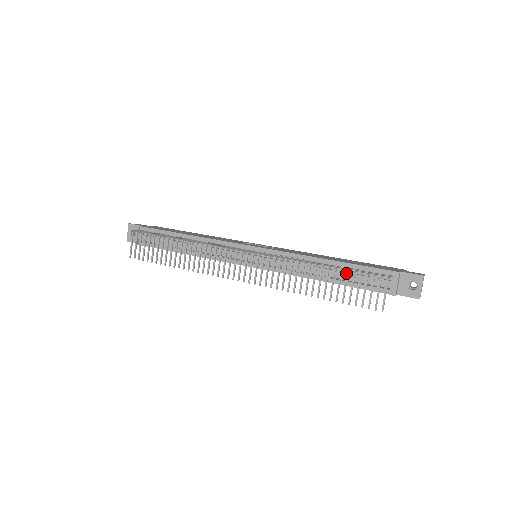
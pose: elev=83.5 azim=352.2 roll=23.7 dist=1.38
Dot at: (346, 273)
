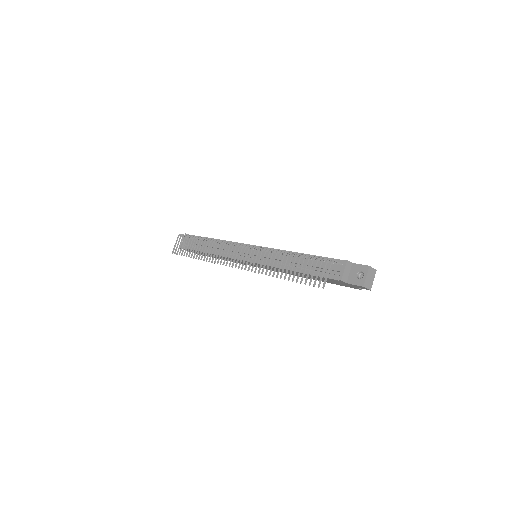
Dot at: (309, 262)
